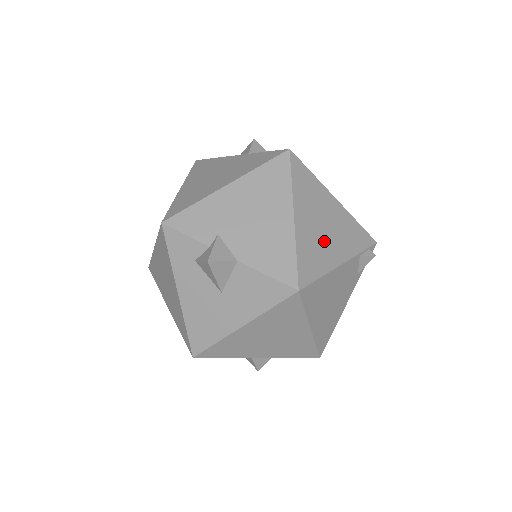
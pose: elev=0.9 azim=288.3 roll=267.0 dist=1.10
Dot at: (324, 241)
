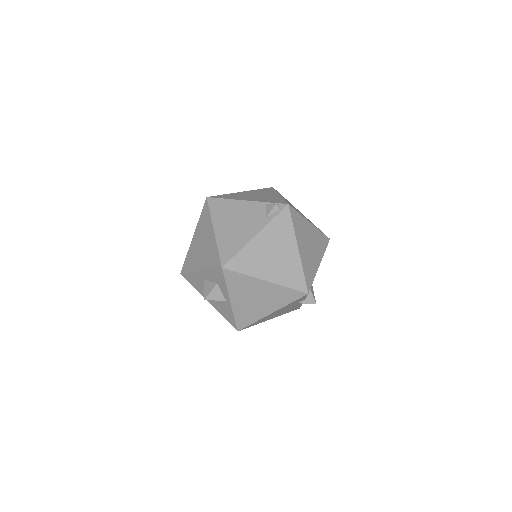
Dot at: (247, 197)
